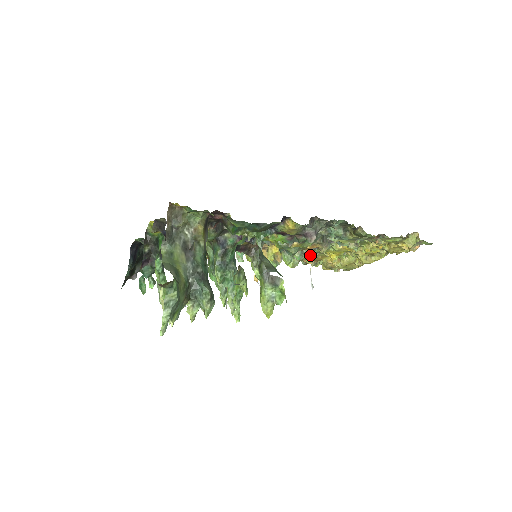
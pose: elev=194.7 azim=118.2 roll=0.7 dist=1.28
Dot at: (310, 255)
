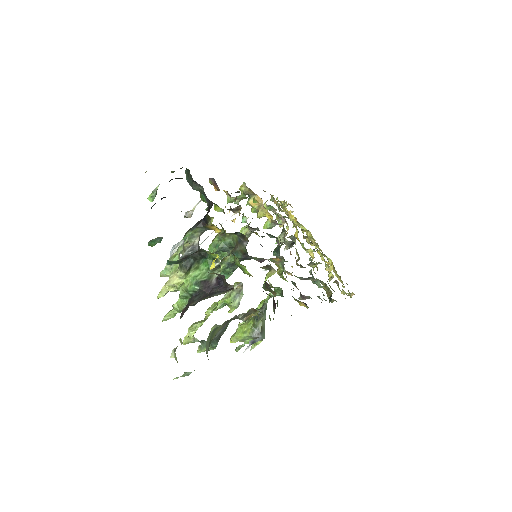
Dot at: (286, 249)
